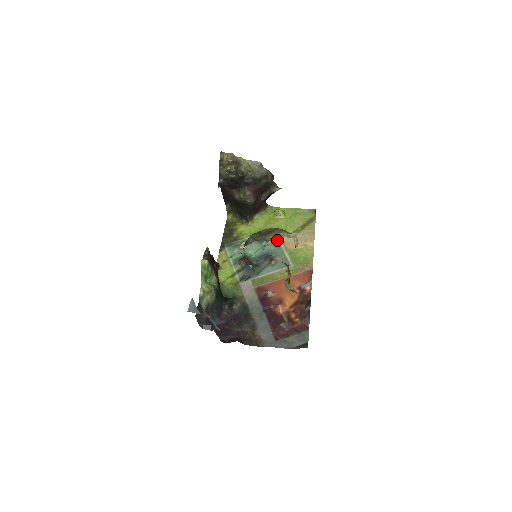
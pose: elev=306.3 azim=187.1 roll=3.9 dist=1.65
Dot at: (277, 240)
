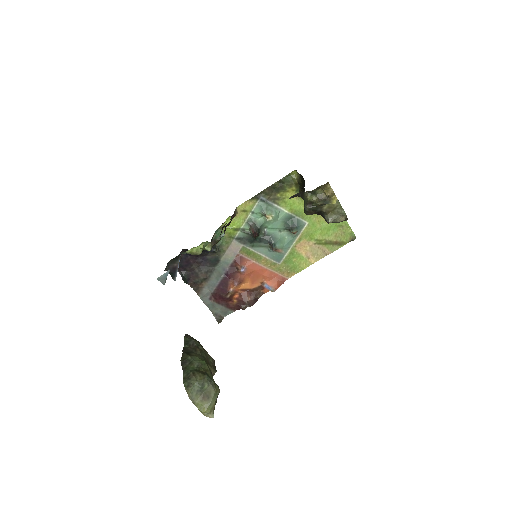
Dot at: (297, 235)
